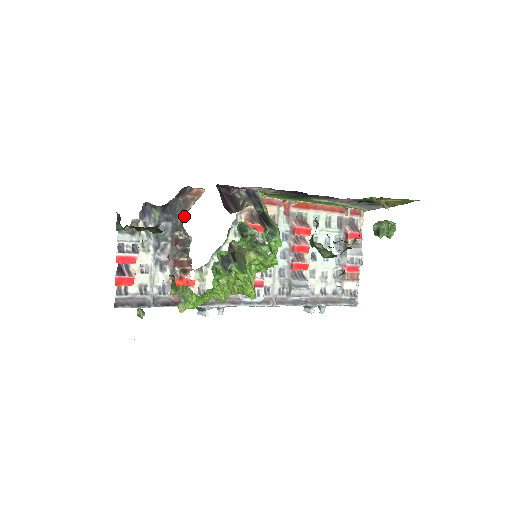
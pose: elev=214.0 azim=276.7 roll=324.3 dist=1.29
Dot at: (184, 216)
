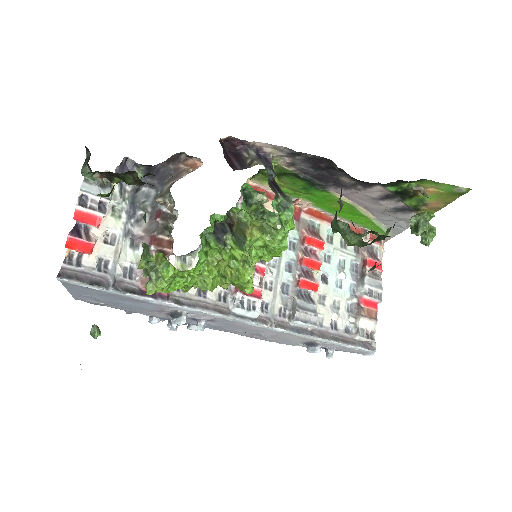
Dot at: (173, 183)
